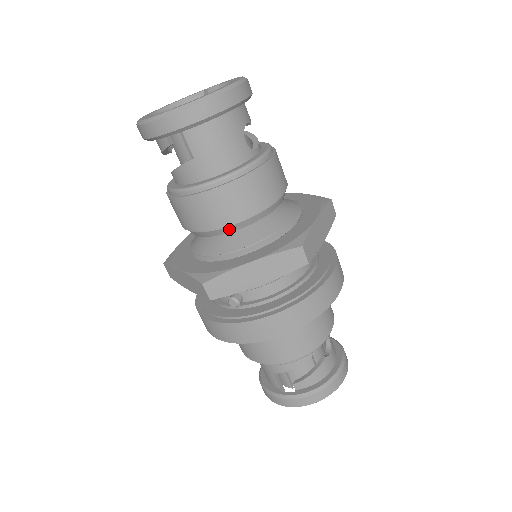
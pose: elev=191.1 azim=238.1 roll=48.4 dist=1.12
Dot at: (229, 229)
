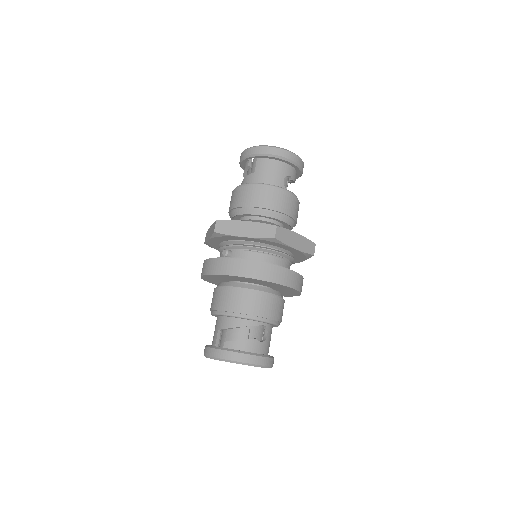
Dot at: (248, 211)
